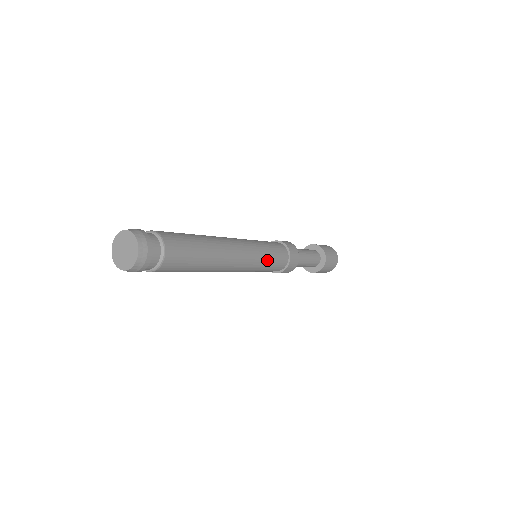
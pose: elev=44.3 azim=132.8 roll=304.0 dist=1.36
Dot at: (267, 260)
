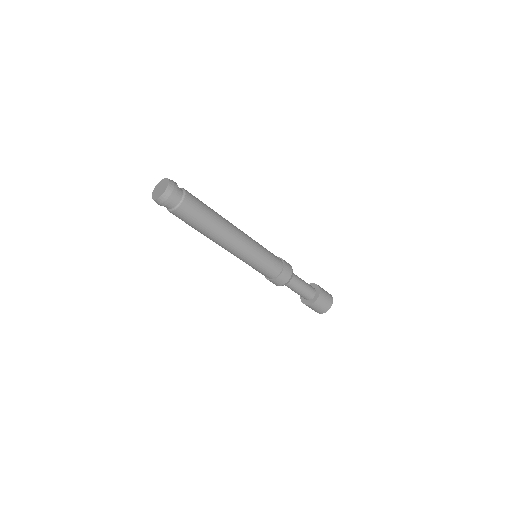
Dot at: (258, 262)
